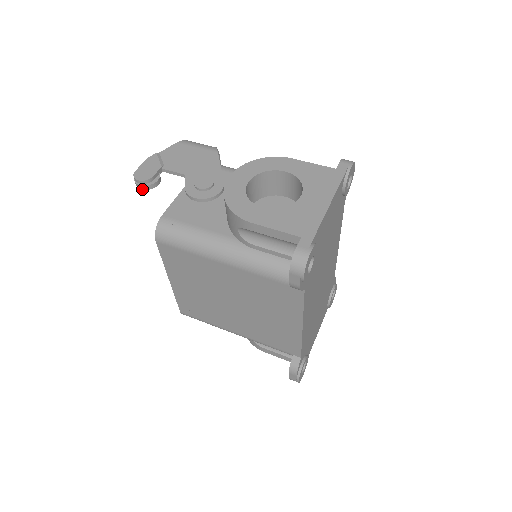
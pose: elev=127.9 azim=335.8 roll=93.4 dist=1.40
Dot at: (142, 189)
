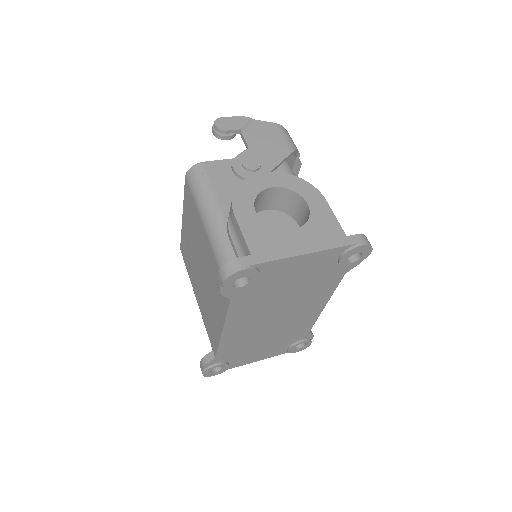
Dot at: (213, 133)
